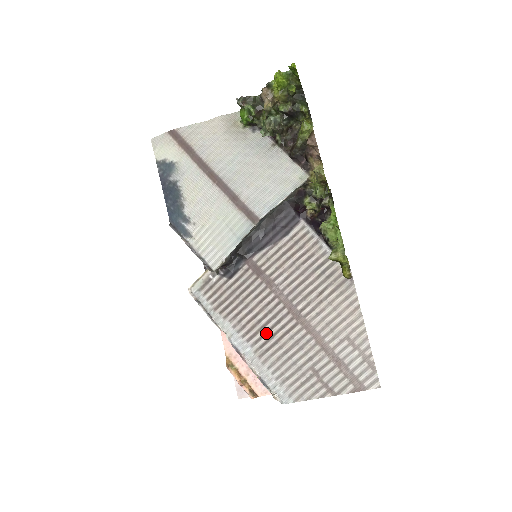
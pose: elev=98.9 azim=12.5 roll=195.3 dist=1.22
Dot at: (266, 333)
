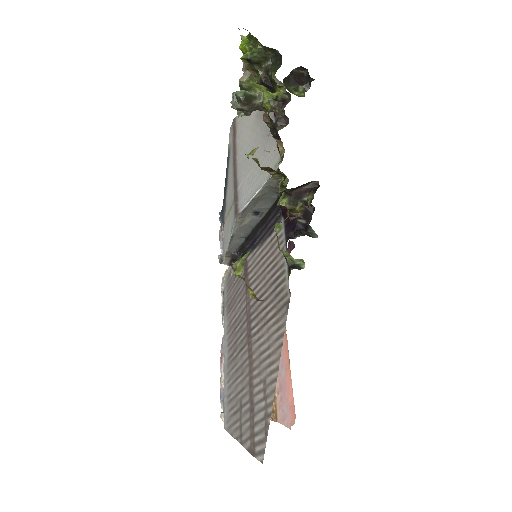
Dot at: (235, 343)
